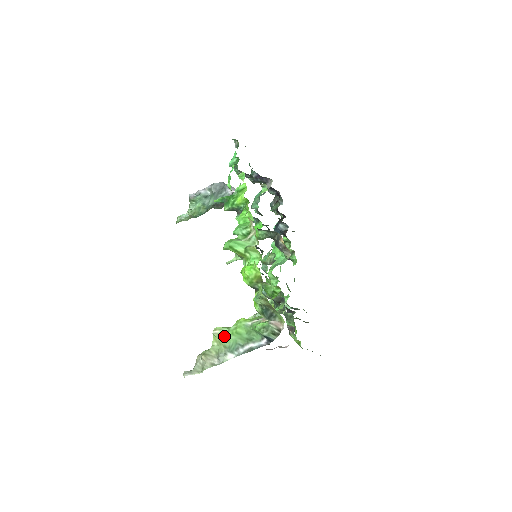
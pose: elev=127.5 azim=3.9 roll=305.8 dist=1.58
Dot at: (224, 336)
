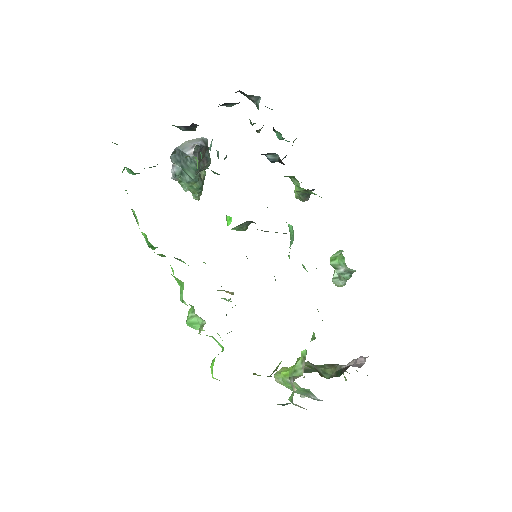
Dot at: occluded
